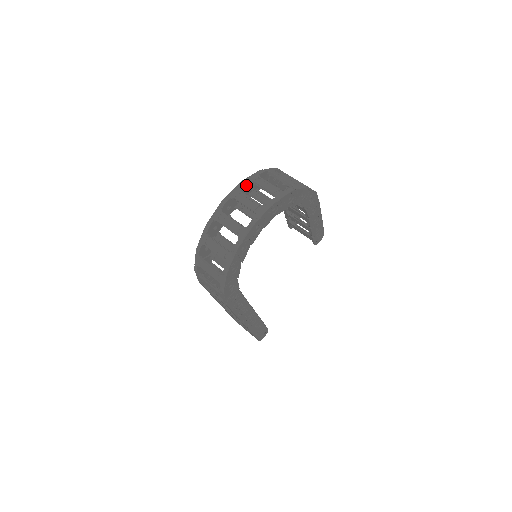
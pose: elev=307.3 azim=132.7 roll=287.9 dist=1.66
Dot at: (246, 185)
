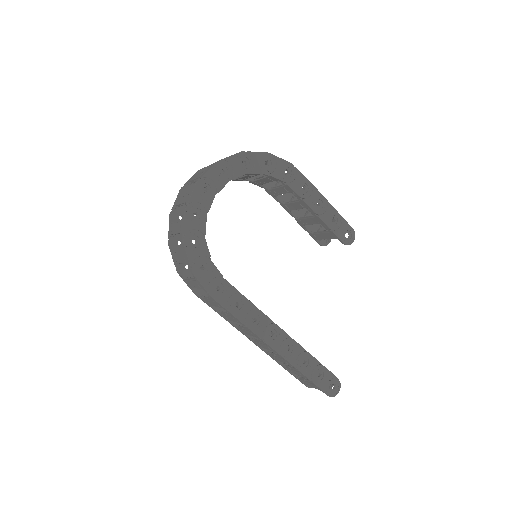
Dot at: occluded
